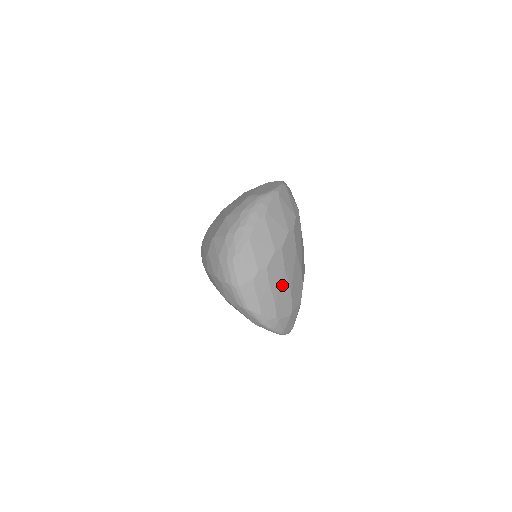
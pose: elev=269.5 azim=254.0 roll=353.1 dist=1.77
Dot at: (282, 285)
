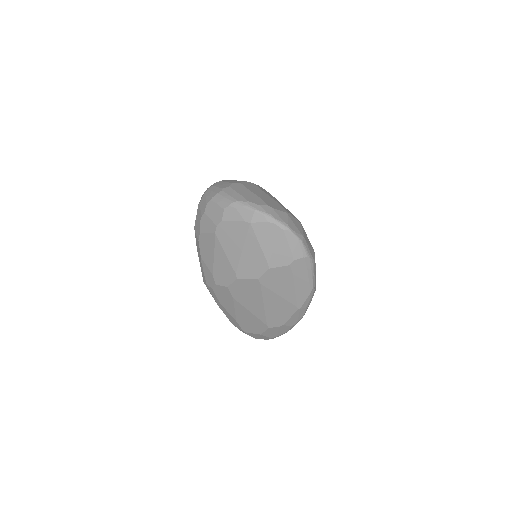
Dot at: (264, 196)
